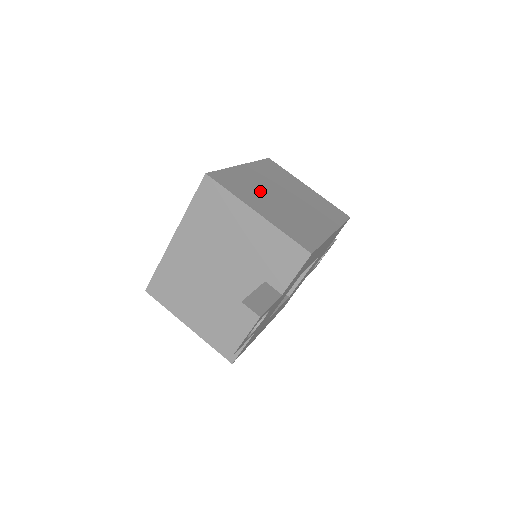
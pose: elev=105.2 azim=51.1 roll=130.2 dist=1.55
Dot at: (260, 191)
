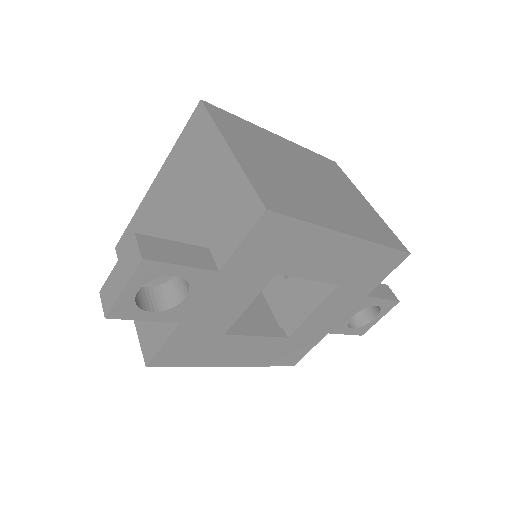
Dot at: (270, 151)
